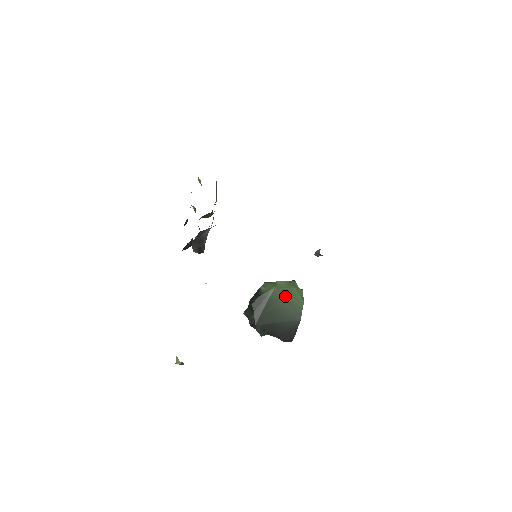
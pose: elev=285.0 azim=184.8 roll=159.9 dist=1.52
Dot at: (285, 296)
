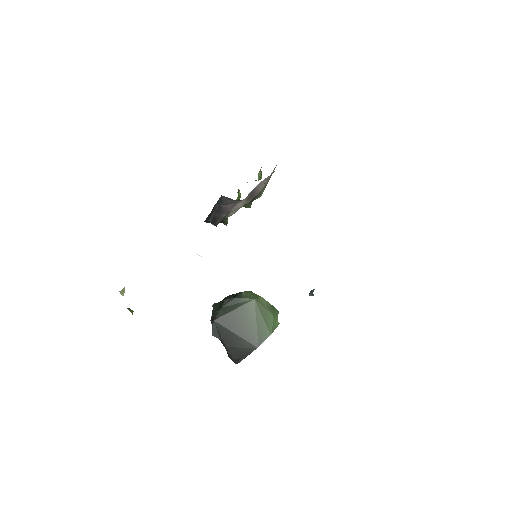
Dot at: (258, 314)
